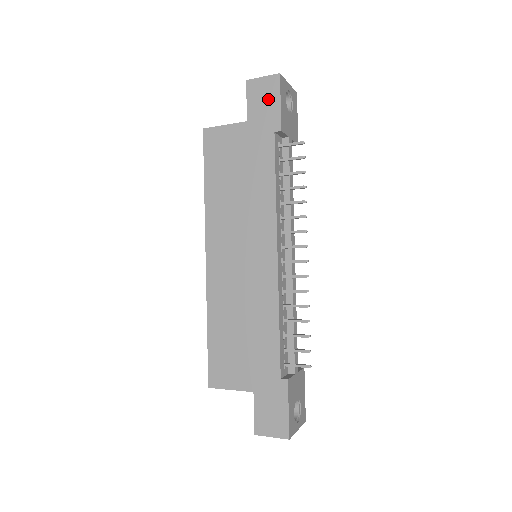
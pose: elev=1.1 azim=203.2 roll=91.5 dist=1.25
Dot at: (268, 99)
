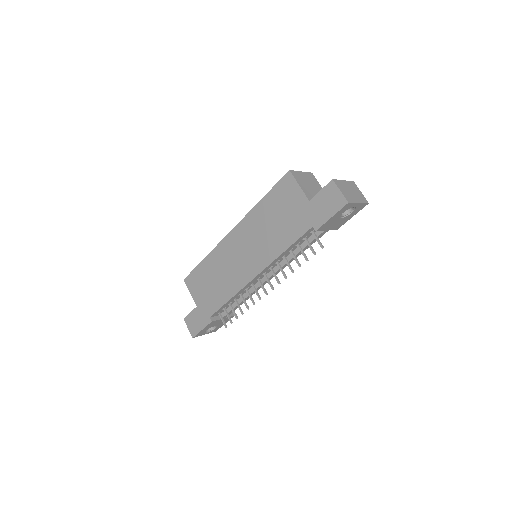
Dot at: (329, 206)
